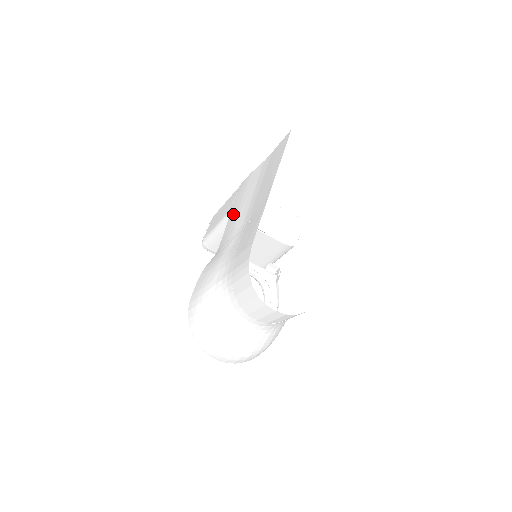
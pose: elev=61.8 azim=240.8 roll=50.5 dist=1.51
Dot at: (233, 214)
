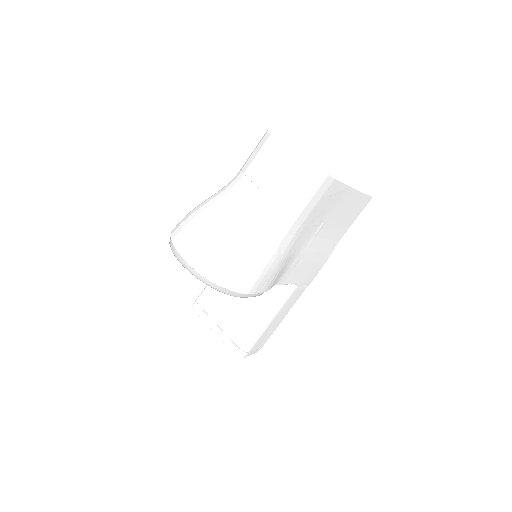
Dot at: occluded
